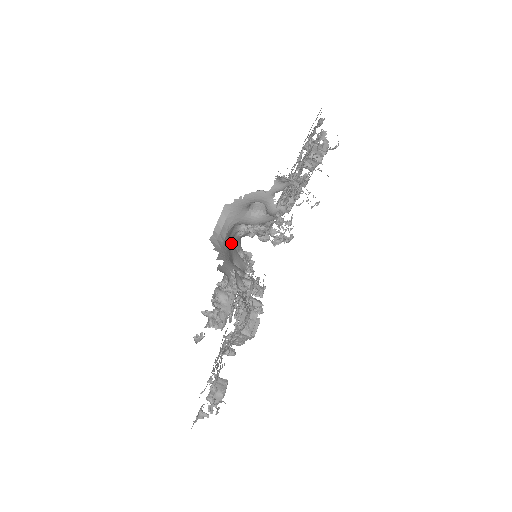
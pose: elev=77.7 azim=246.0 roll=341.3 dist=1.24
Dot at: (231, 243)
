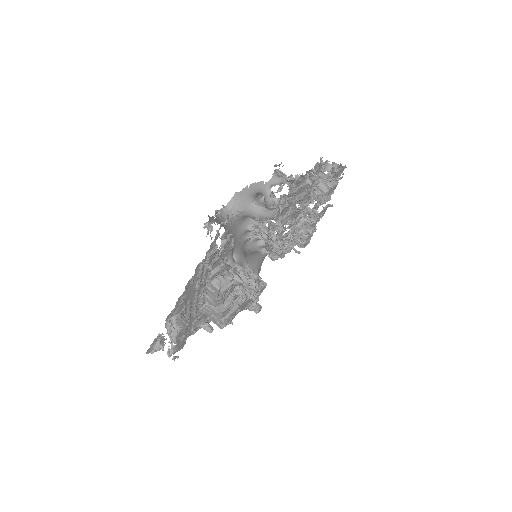
Dot at: (238, 238)
